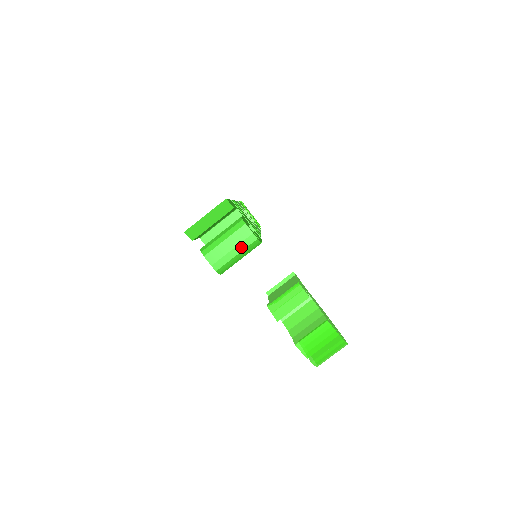
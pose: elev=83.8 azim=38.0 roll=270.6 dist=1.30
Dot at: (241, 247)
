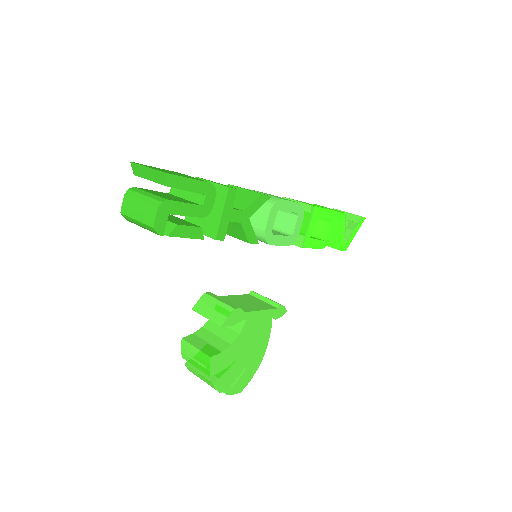
Dot at: (142, 219)
